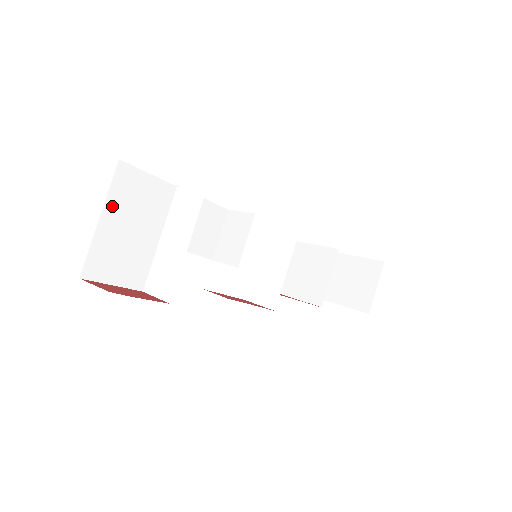
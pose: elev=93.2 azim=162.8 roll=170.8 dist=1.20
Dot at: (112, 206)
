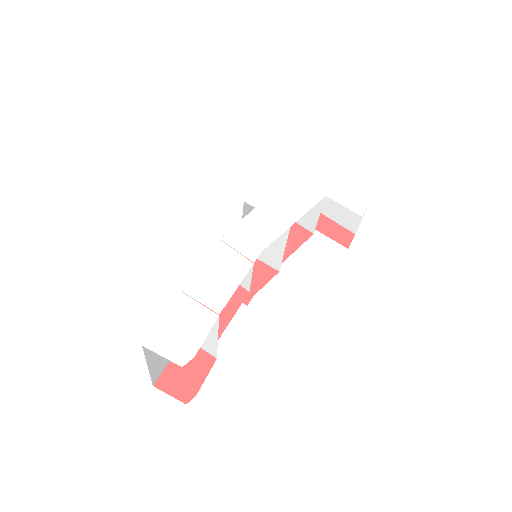
Dot at: (151, 356)
